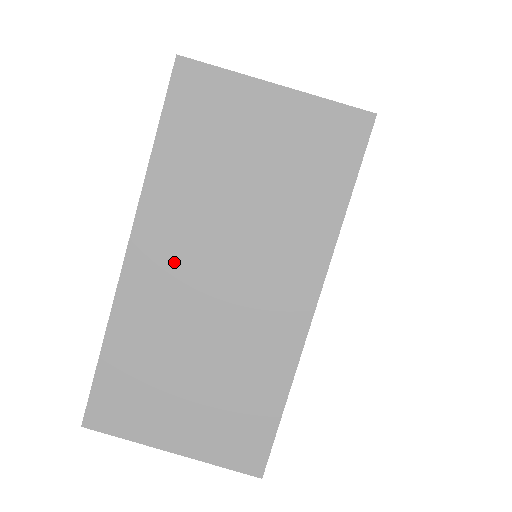
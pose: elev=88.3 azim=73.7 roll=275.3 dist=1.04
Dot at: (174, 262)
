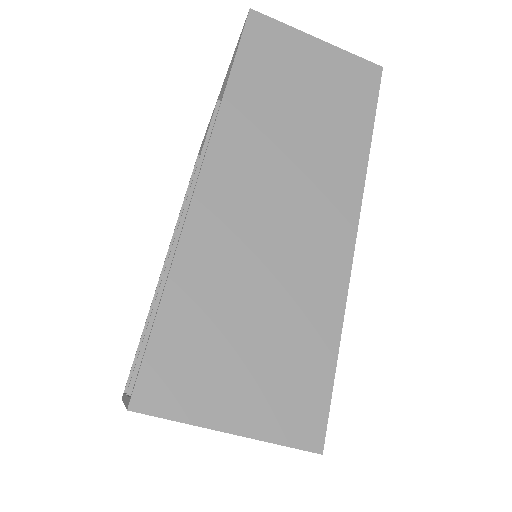
Dot at: occluded
